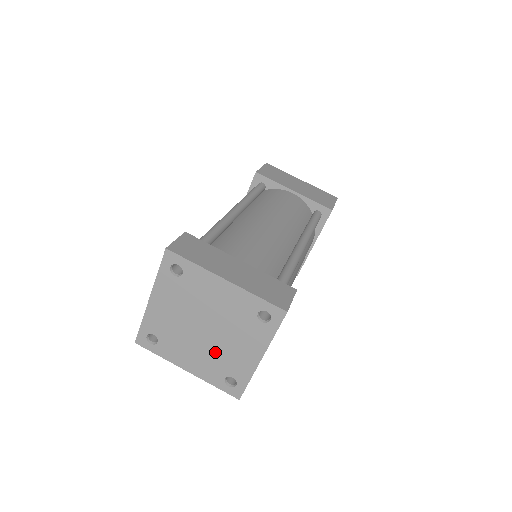
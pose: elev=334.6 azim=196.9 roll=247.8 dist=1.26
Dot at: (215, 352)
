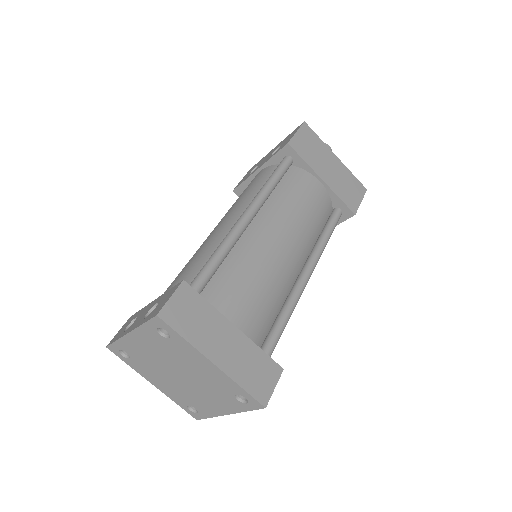
Dot at: (185, 390)
